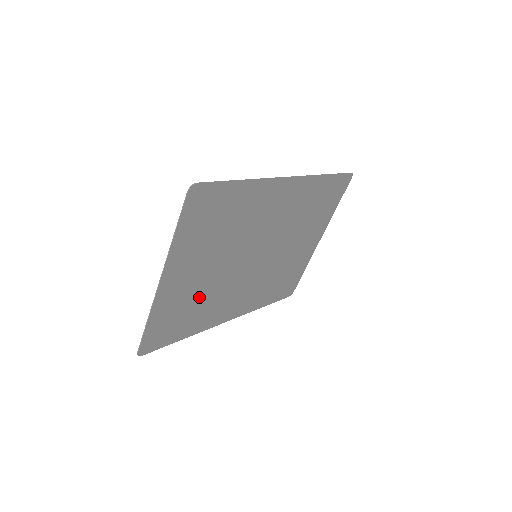
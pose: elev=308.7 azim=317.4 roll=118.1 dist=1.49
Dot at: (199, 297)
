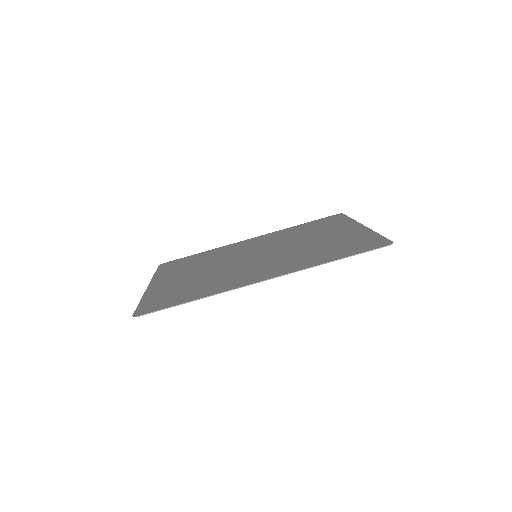
Dot at: (200, 264)
